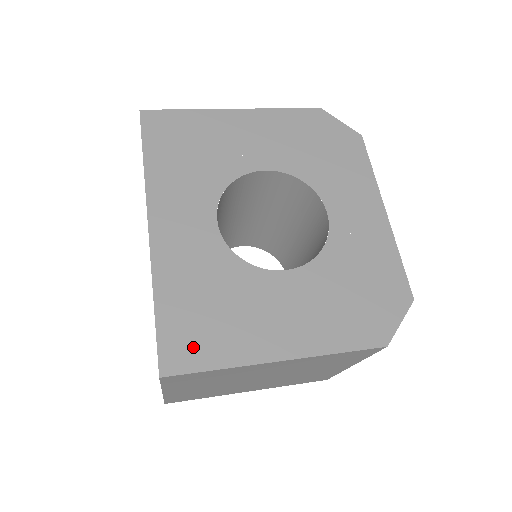
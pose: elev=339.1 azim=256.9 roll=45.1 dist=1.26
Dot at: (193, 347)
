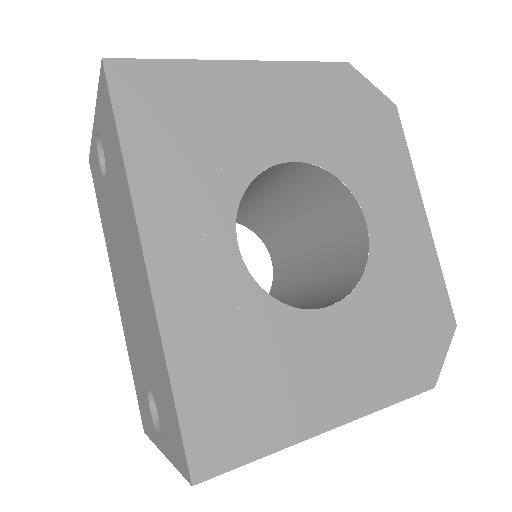
Dot at: (229, 434)
